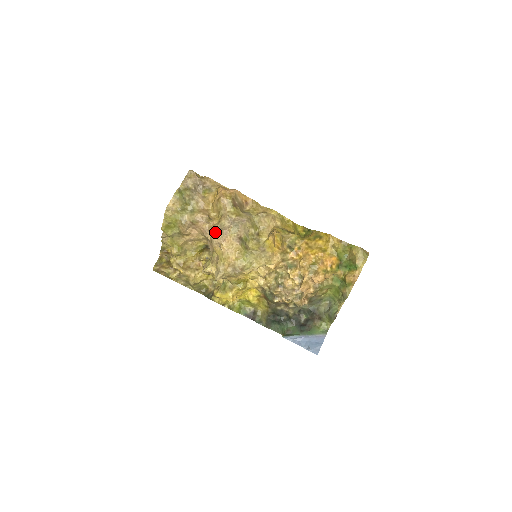
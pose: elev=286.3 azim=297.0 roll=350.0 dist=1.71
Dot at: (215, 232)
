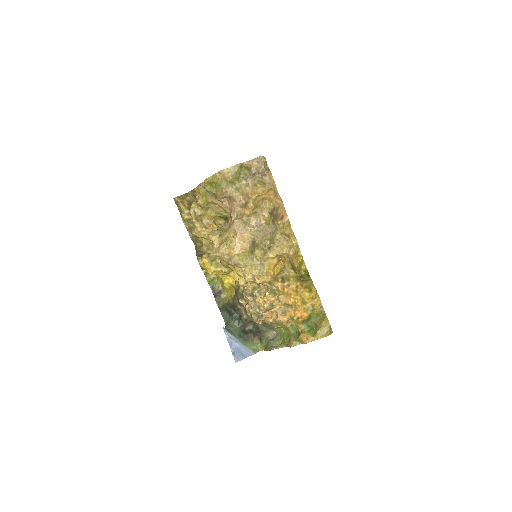
Dot at: (240, 221)
